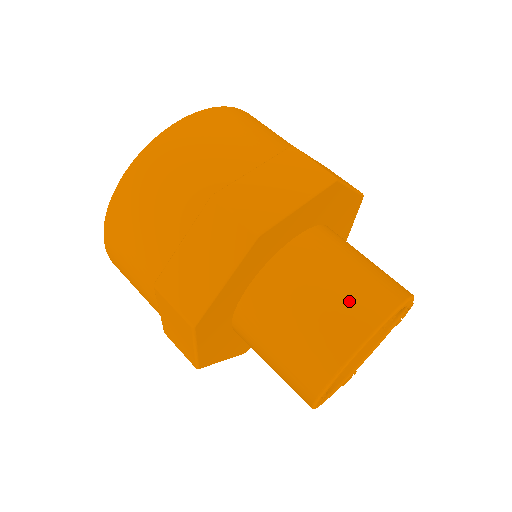
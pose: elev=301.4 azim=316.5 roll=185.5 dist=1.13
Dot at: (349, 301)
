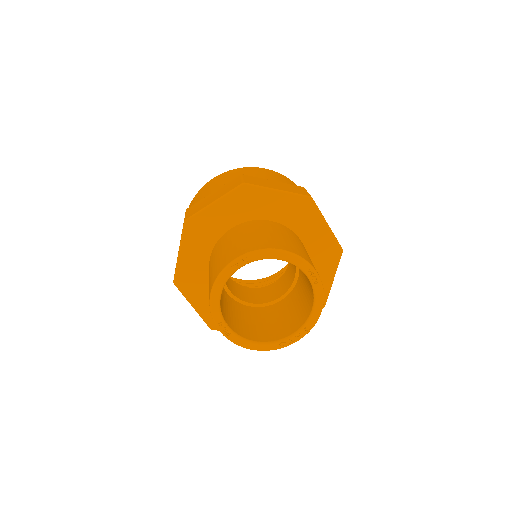
Dot at: (307, 256)
